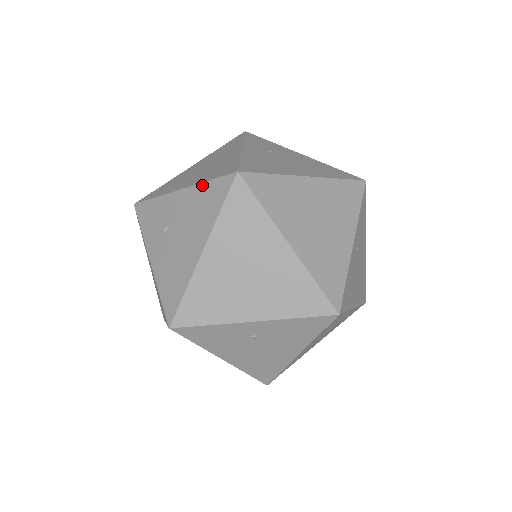
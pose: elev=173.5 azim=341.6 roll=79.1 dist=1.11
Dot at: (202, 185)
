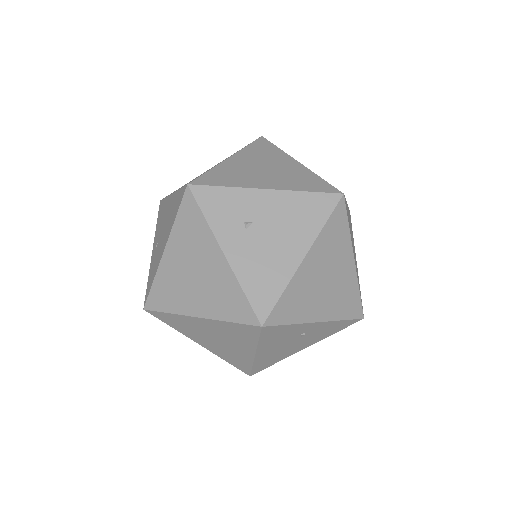
Dot at: (300, 193)
